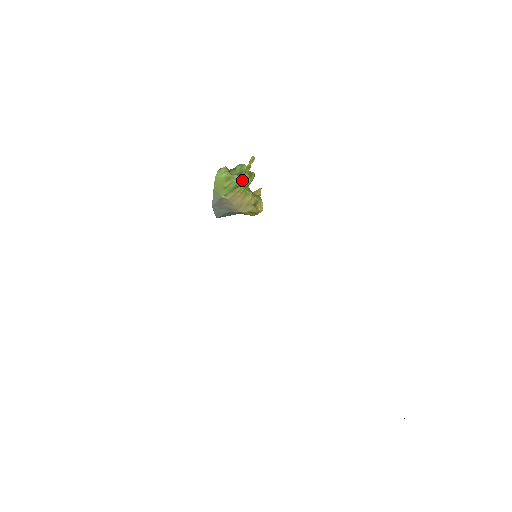
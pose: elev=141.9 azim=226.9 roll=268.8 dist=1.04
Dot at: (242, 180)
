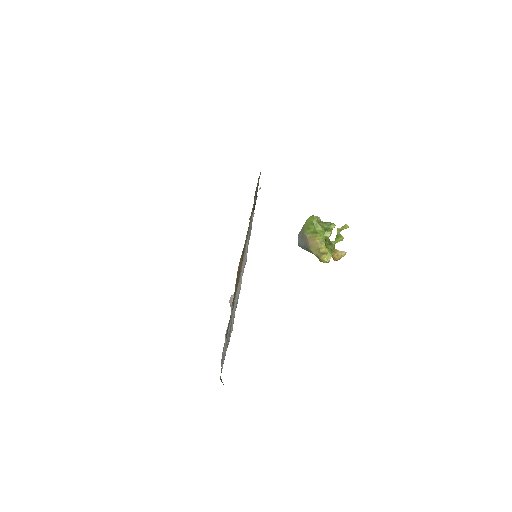
Dot at: (322, 231)
